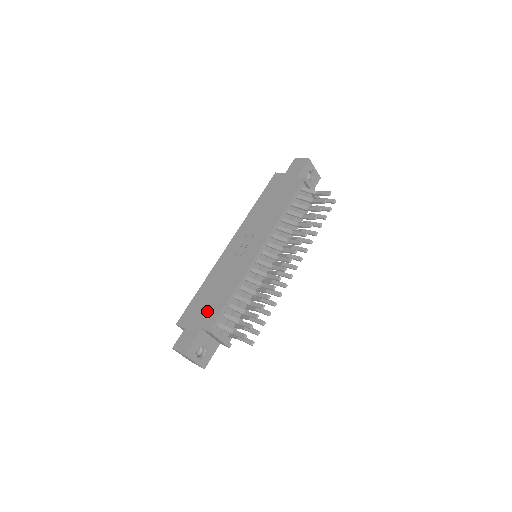
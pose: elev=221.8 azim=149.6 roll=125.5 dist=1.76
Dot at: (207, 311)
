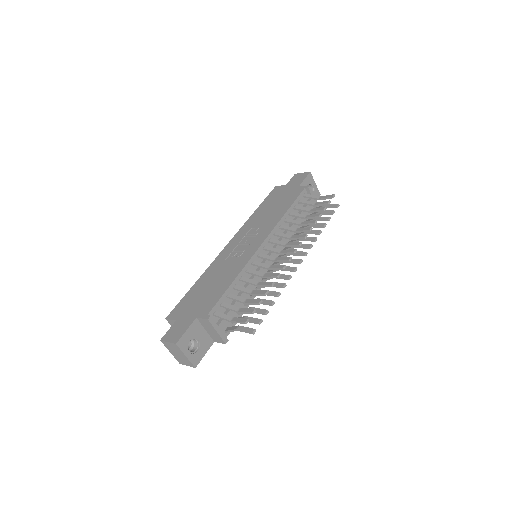
Dot at: (203, 301)
